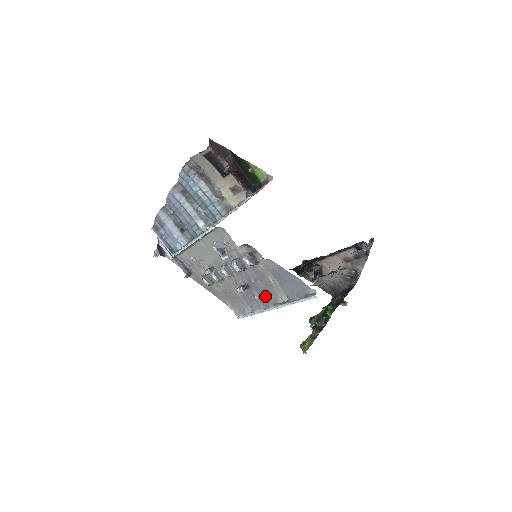
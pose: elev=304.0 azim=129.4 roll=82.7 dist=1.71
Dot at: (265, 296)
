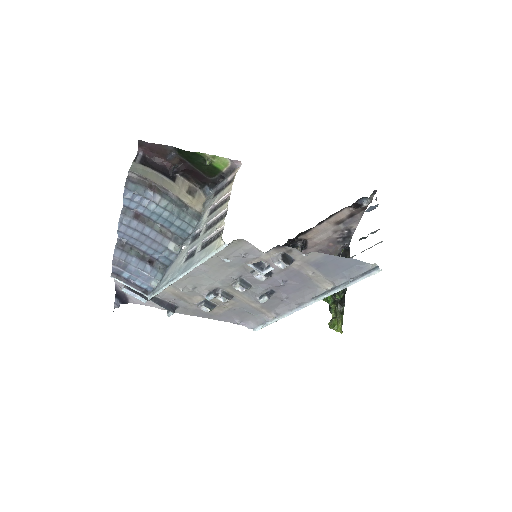
Dot at: (298, 294)
